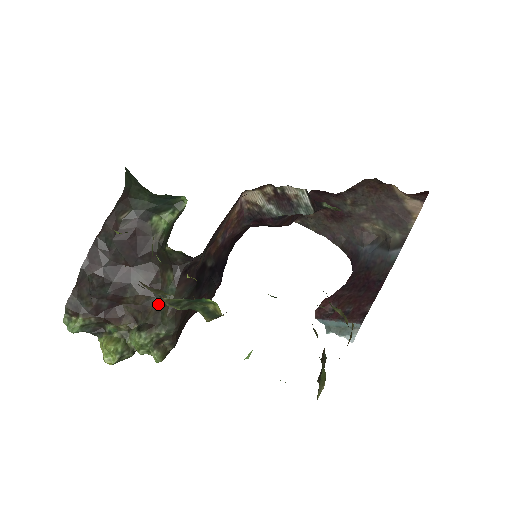
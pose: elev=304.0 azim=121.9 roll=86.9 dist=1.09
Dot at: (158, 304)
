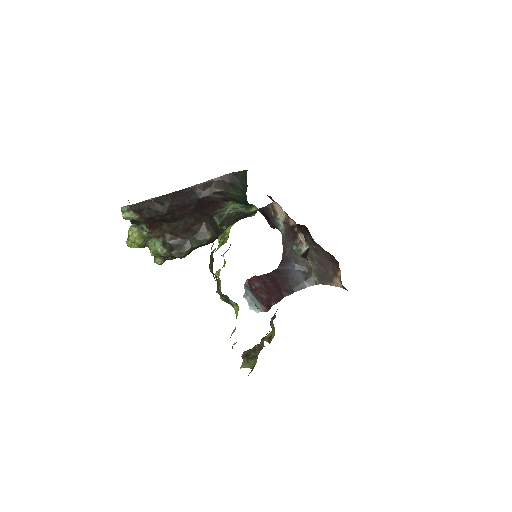
Dot at: (186, 239)
